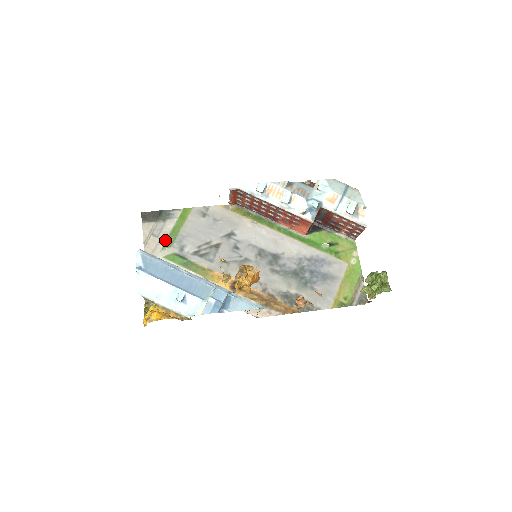
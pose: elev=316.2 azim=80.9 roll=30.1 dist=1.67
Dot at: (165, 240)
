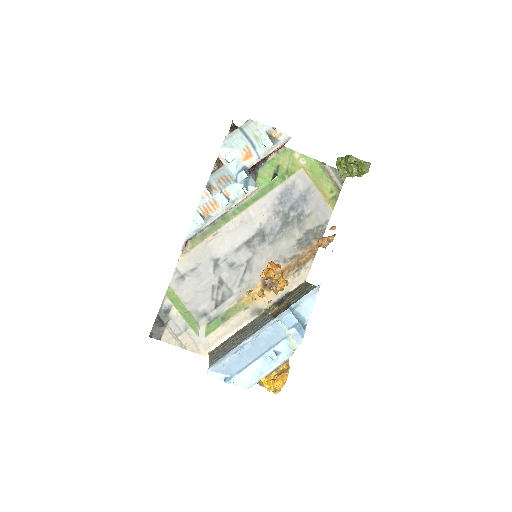
Dot at: (189, 327)
